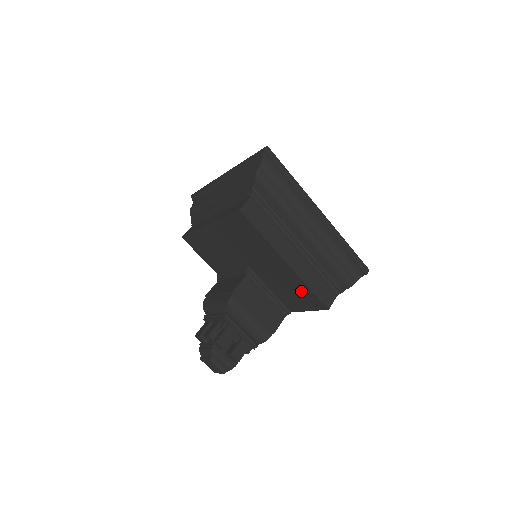
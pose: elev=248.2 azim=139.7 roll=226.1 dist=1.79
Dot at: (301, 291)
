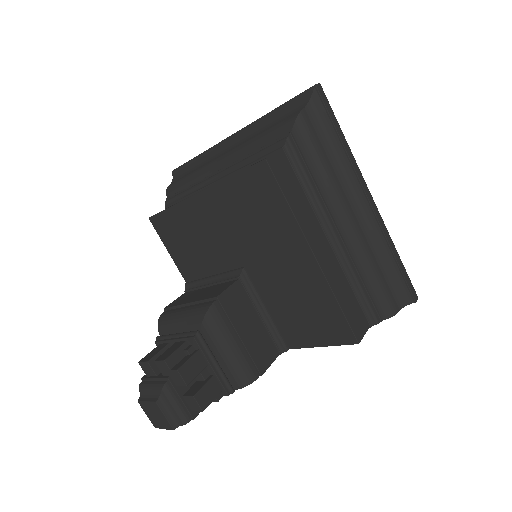
Dot at: (321, 310)
